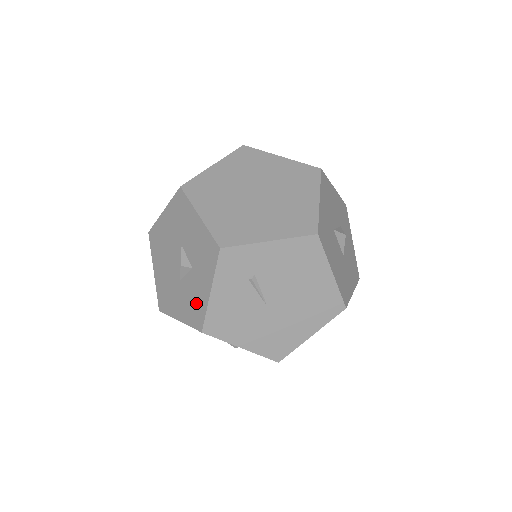
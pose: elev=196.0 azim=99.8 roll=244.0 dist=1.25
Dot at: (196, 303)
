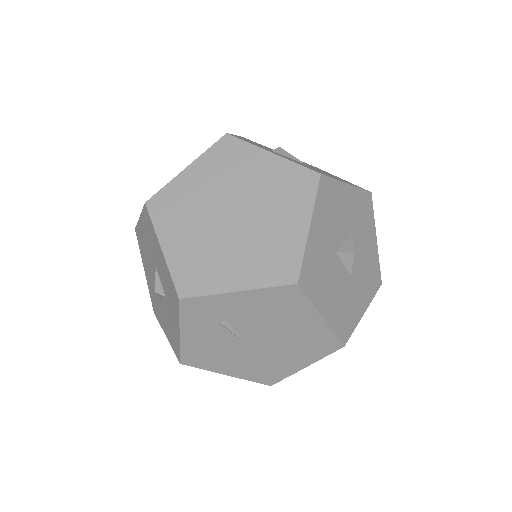
Dot at: (173, 333)
